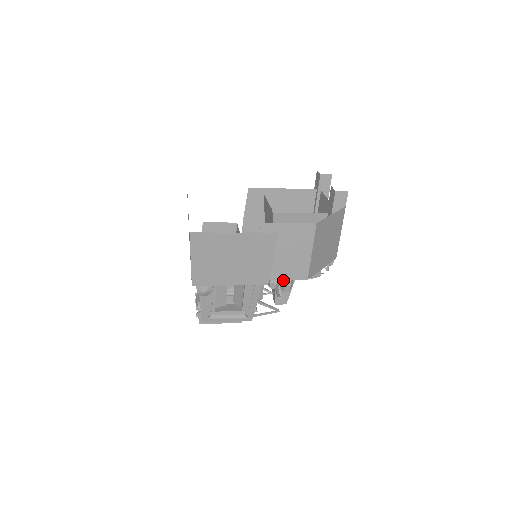
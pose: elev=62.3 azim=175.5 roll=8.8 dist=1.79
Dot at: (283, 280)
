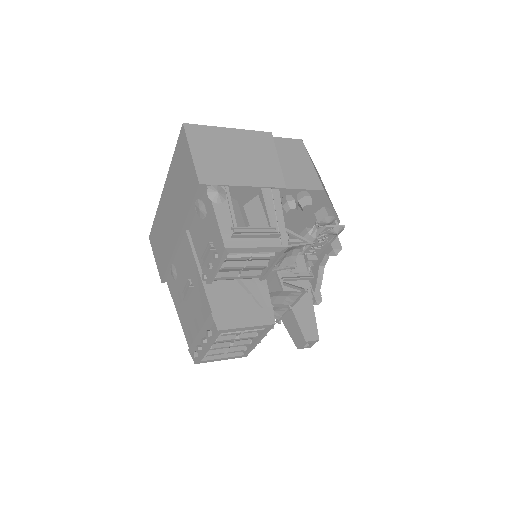
Dot at: (299, 194)
